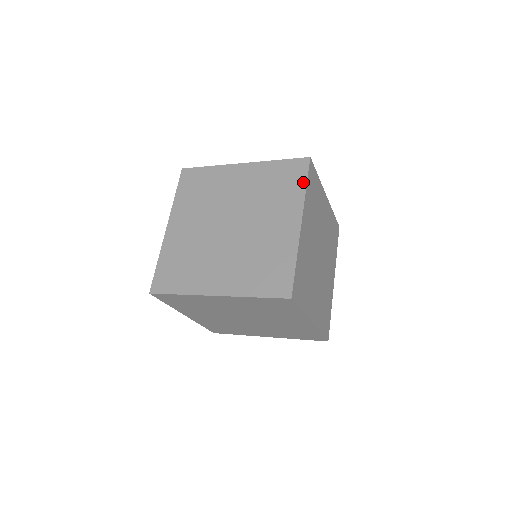
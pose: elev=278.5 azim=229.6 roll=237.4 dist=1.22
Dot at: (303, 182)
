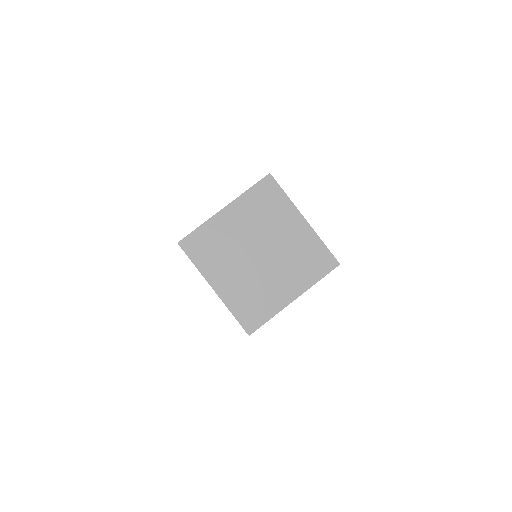
Dot at: (281, 193)
